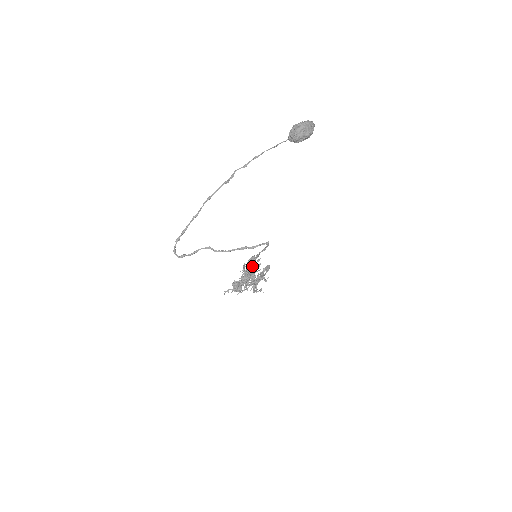
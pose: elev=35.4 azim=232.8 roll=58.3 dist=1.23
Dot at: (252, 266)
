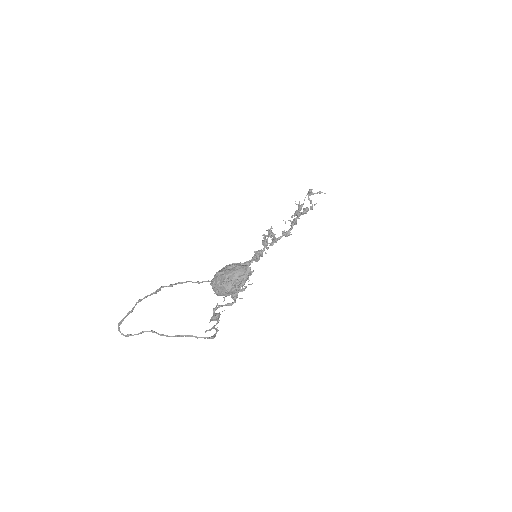
Dot at: occluded
